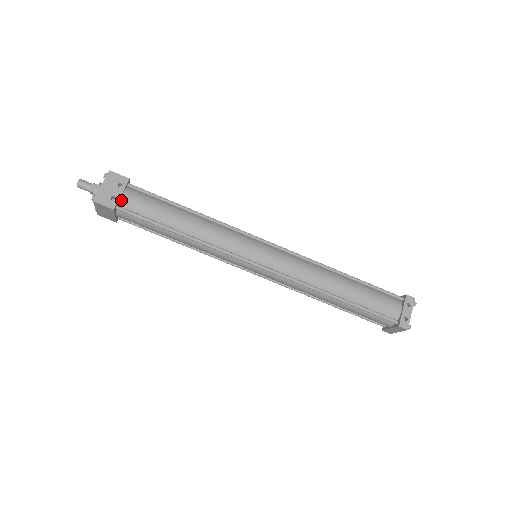
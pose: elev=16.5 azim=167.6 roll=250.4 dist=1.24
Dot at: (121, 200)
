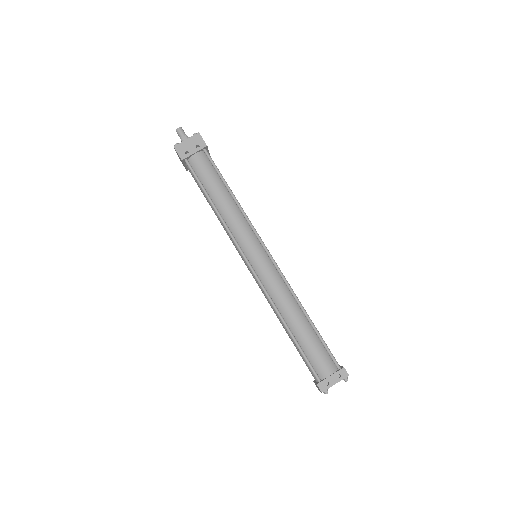
Dot at: (192, 157)
